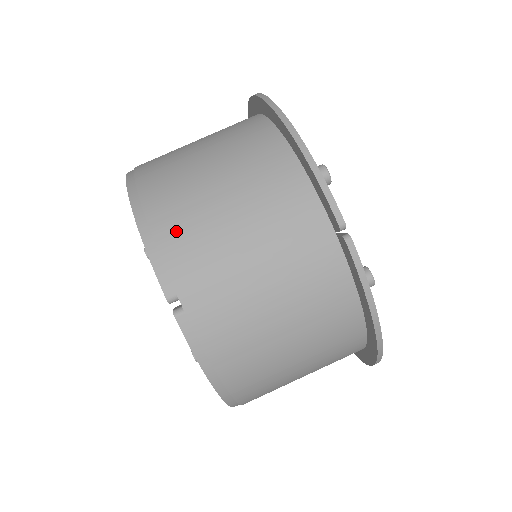
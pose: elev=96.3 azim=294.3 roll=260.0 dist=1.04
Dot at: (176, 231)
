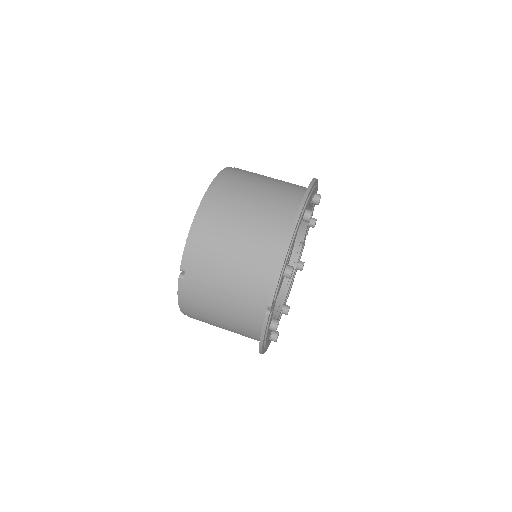
Dot at: (204, 245)
